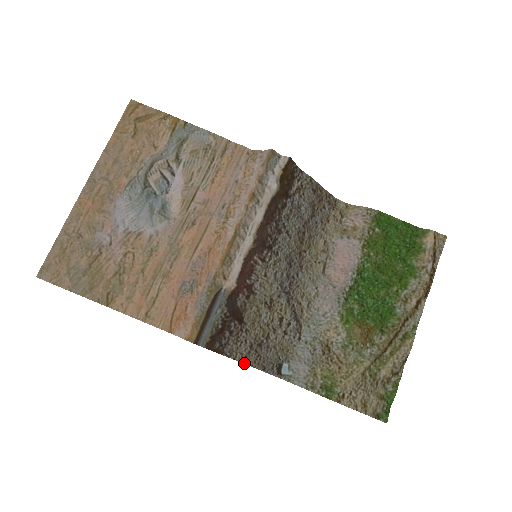
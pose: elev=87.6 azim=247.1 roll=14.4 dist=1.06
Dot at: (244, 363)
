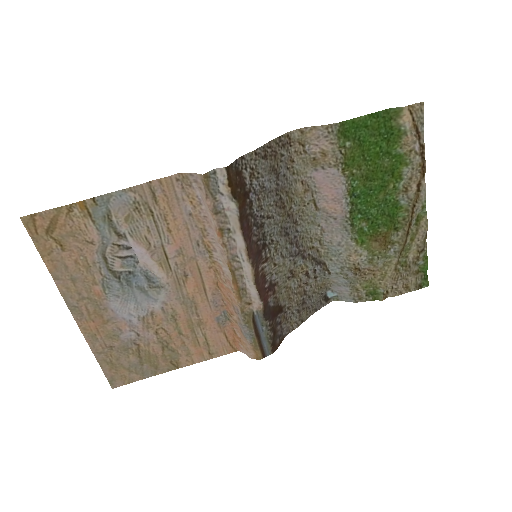
Dot at: occluded
